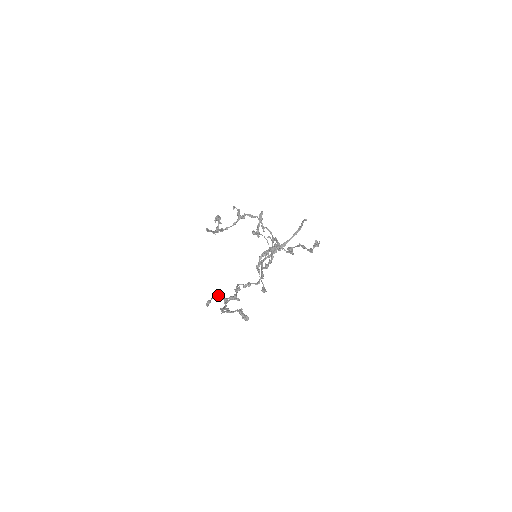
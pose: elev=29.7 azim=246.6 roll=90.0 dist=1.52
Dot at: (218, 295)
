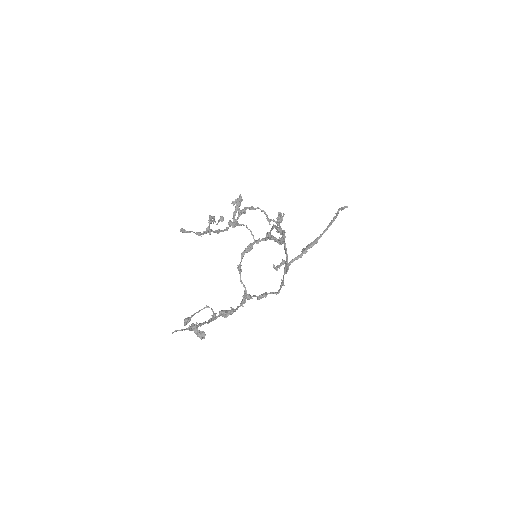
Dot at: (219, 311)
